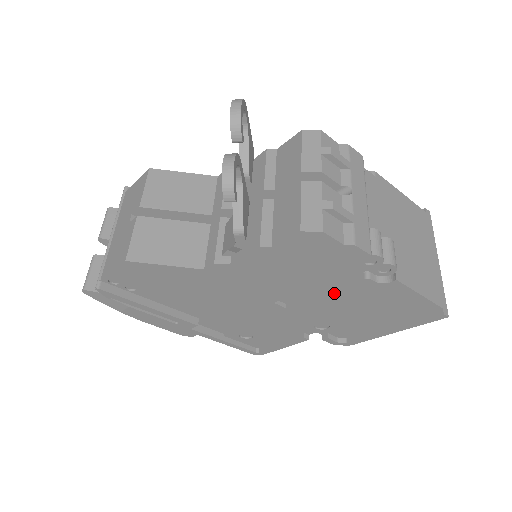
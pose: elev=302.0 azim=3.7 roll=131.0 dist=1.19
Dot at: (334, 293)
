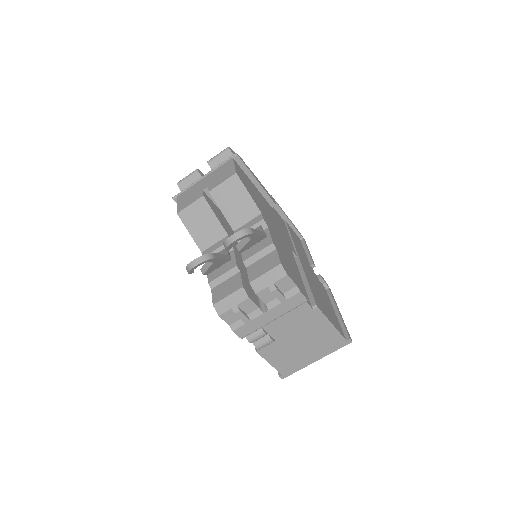
Dot at: occluded
